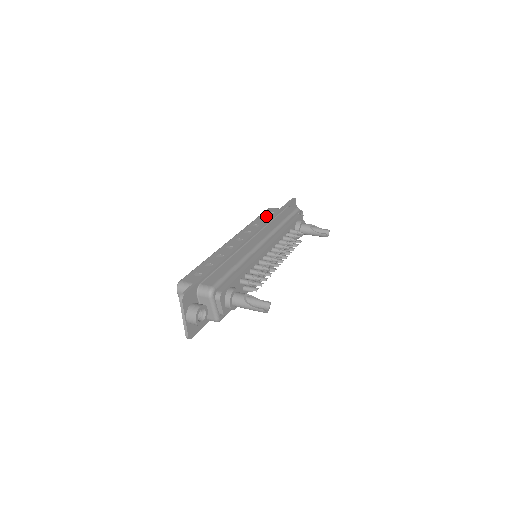
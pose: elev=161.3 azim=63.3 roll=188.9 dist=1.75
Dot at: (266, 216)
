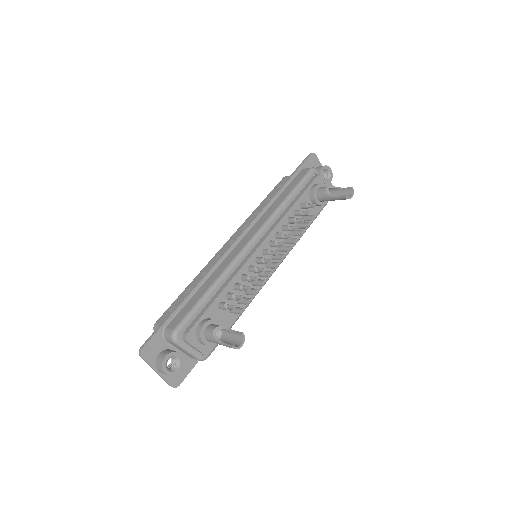
Dot at: (274, 193)
